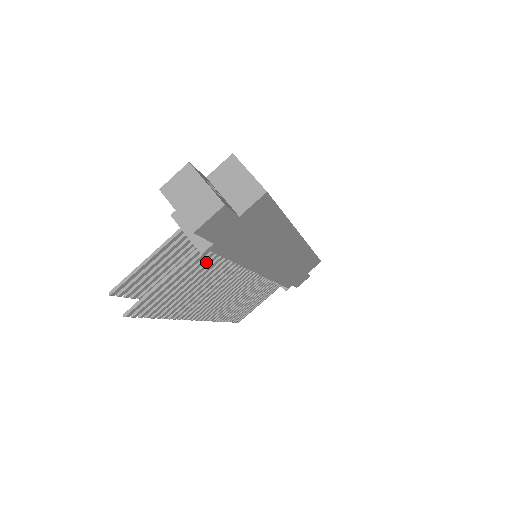
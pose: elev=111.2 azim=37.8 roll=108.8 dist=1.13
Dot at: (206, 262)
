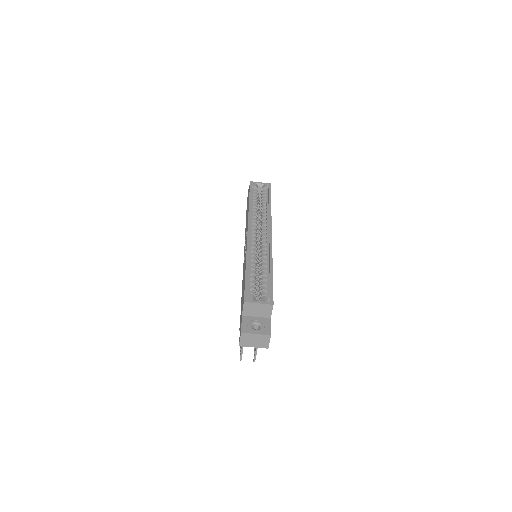
Dot at: occluded
